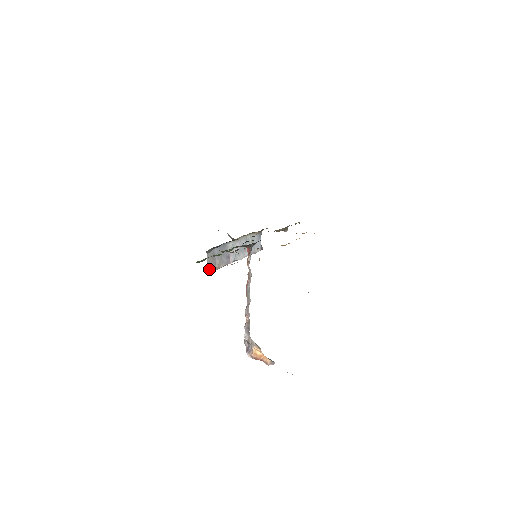
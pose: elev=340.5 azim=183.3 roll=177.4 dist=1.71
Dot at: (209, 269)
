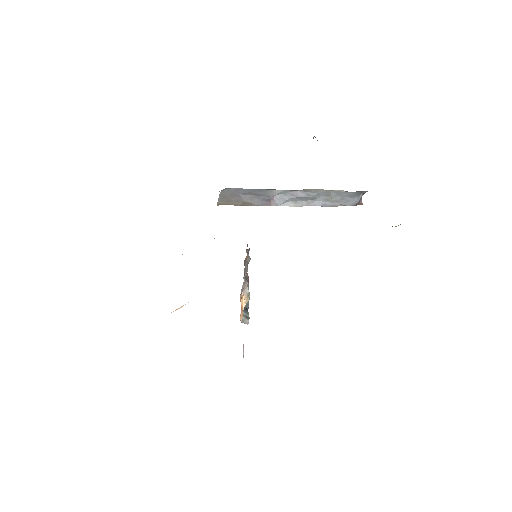
Dot at: (223, 202)
